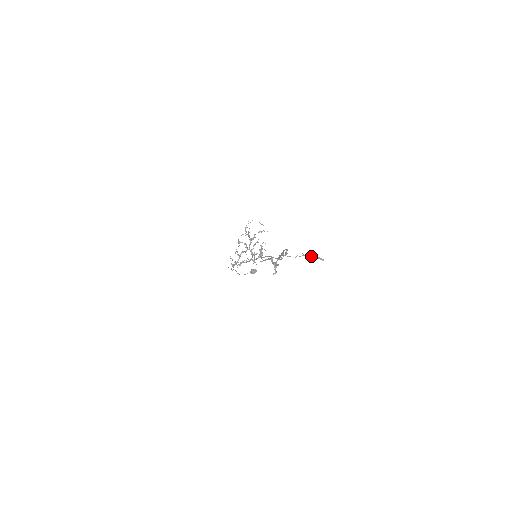
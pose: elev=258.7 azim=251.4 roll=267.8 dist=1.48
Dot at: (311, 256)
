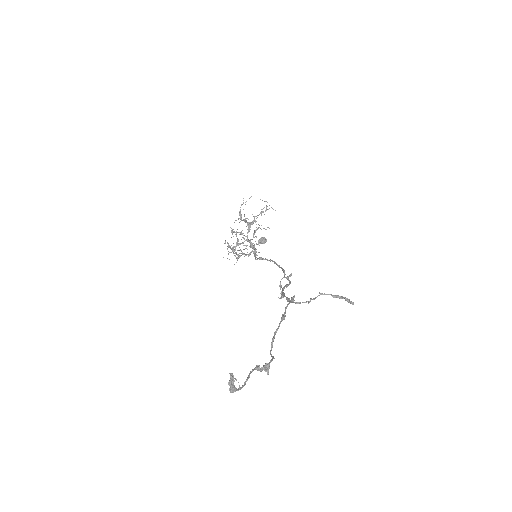
Dot at: (333, 297)
